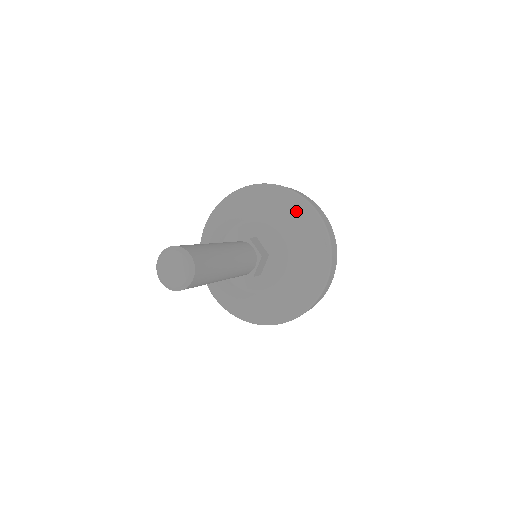
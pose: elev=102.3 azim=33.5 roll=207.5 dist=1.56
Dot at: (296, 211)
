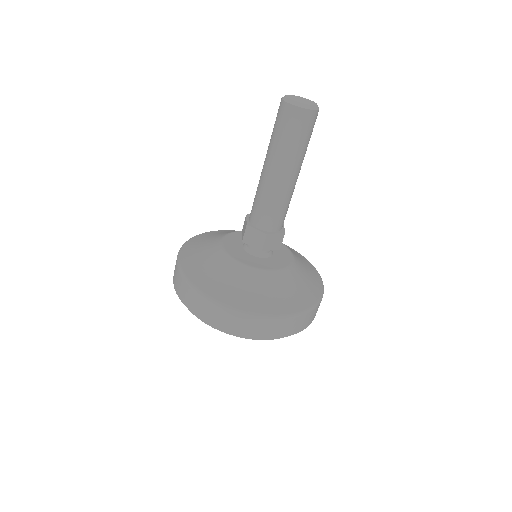
Dot at: occluded
